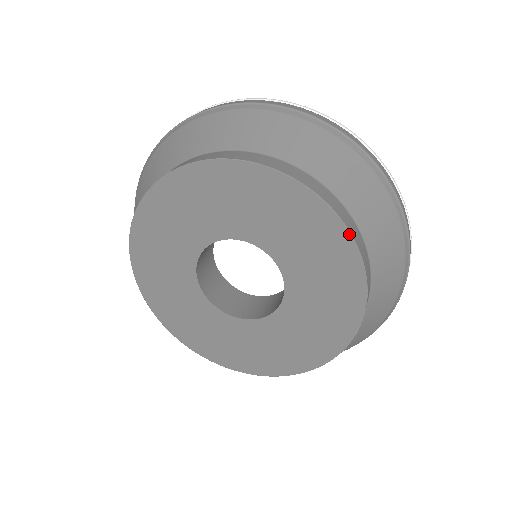
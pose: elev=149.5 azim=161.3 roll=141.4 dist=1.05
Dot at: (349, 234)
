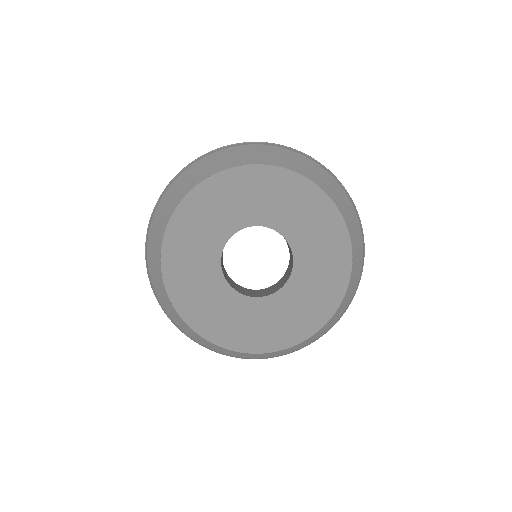
Dot at: (347, 231)
